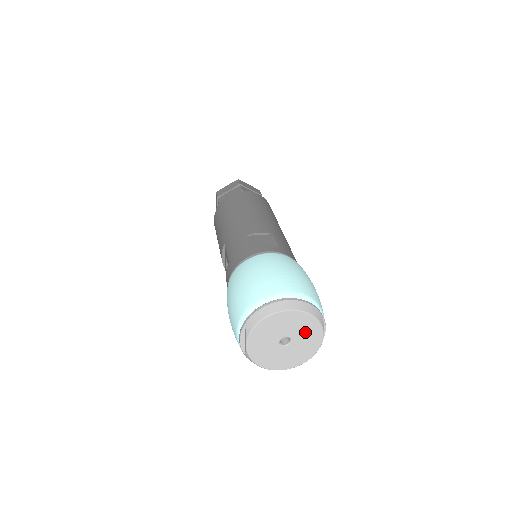
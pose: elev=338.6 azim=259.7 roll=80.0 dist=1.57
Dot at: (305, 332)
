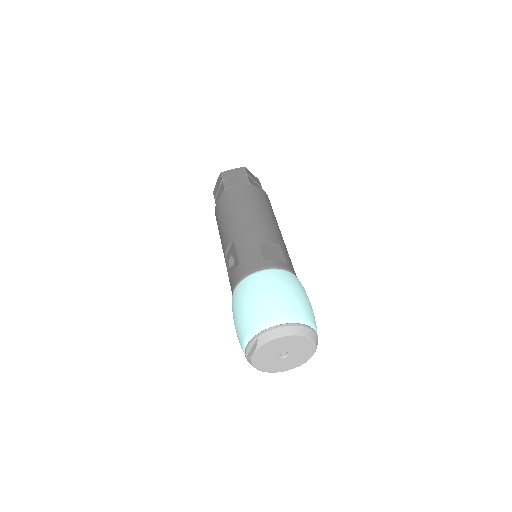
Dot at: (302, 350)
